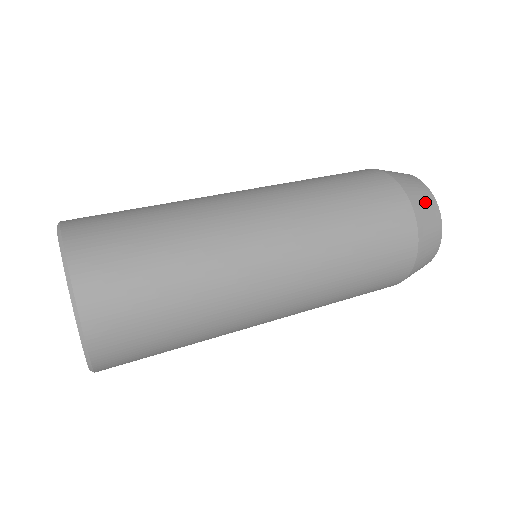
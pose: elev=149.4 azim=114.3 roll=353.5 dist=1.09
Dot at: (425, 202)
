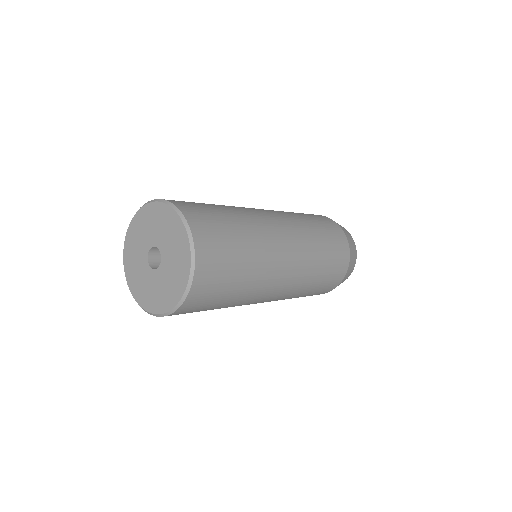
Dot at: occluded
